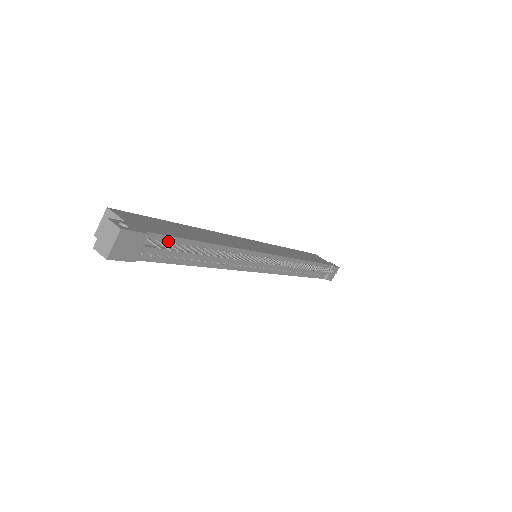
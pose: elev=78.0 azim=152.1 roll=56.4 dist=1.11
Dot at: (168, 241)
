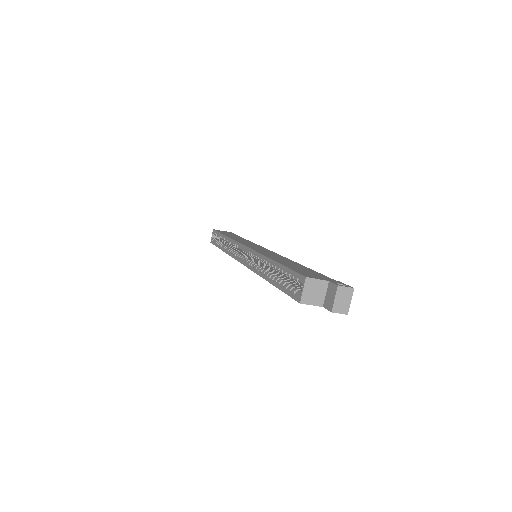
Dot at: occluded
